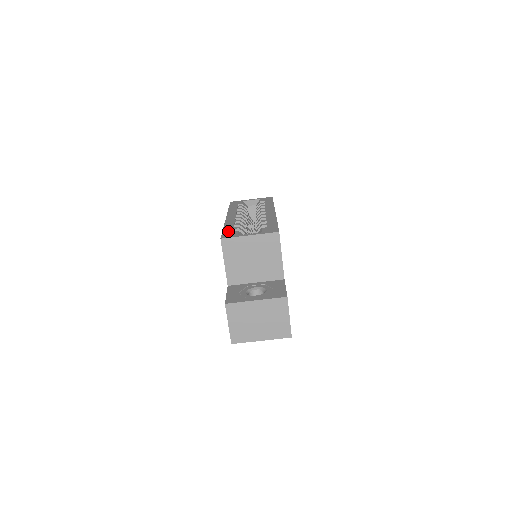
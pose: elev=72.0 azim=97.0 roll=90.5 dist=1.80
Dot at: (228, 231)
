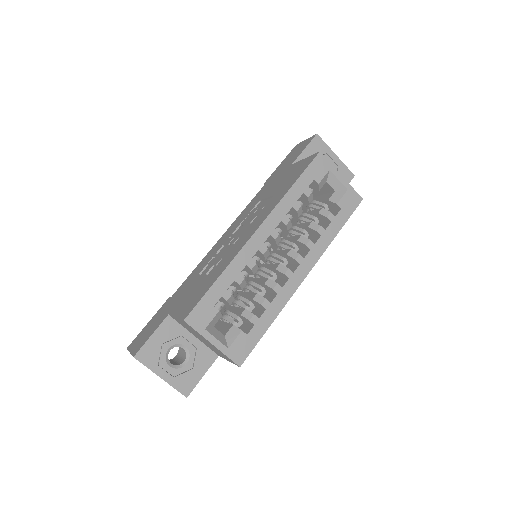
Dot at: (210, 300)
